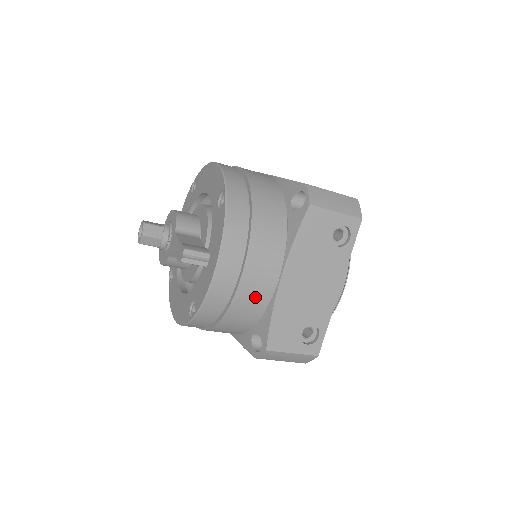
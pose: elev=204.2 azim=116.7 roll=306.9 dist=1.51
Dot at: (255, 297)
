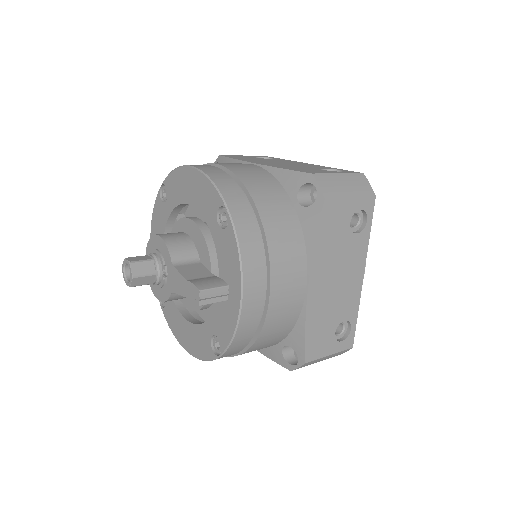
Dot at: (285, 315)
